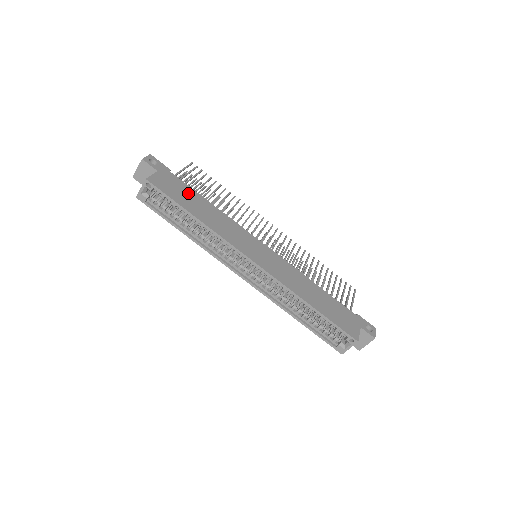
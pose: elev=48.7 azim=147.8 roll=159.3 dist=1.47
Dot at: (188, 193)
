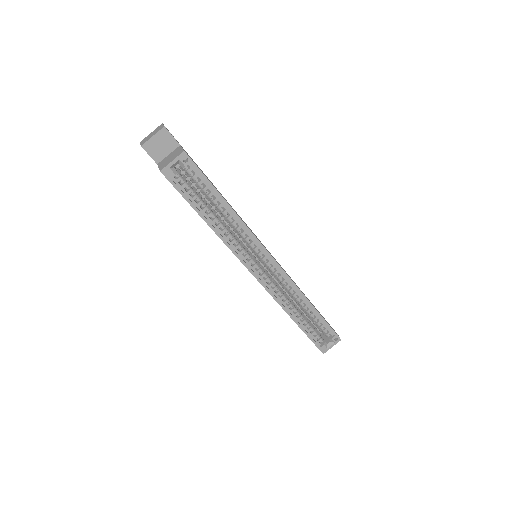
Dot at: occluded
